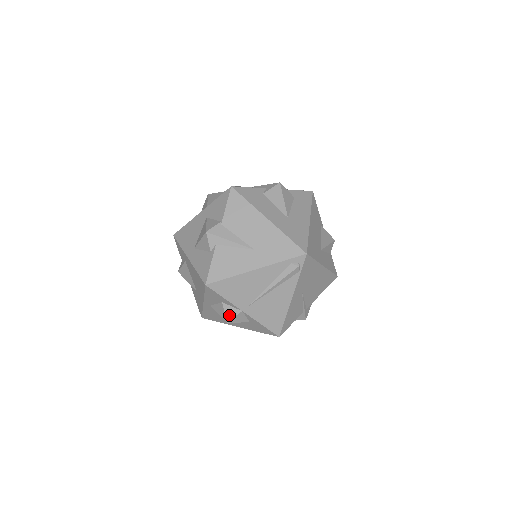
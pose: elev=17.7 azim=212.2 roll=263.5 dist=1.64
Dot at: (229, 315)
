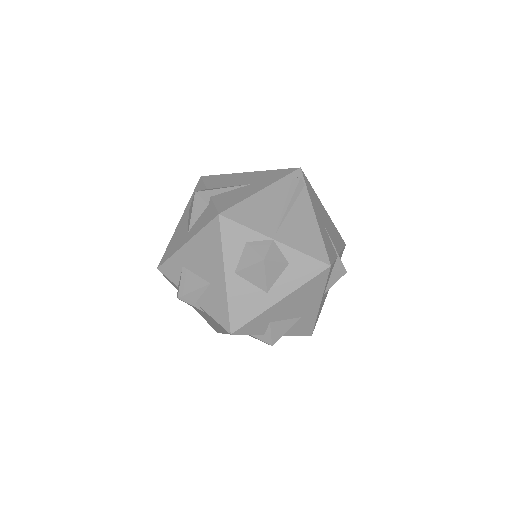
Dot at: (261, 251)
